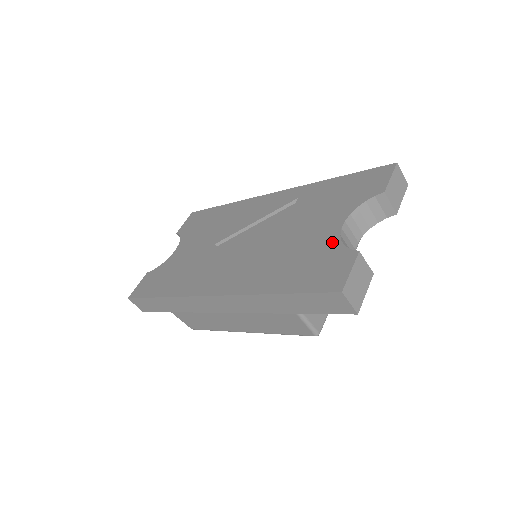
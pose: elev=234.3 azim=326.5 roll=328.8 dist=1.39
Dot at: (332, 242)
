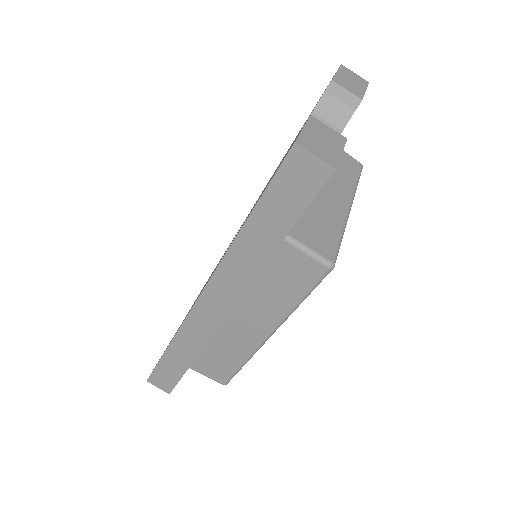
Dot at: occluded
